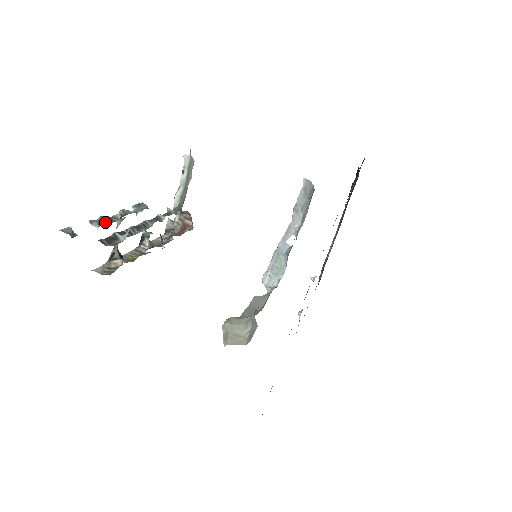
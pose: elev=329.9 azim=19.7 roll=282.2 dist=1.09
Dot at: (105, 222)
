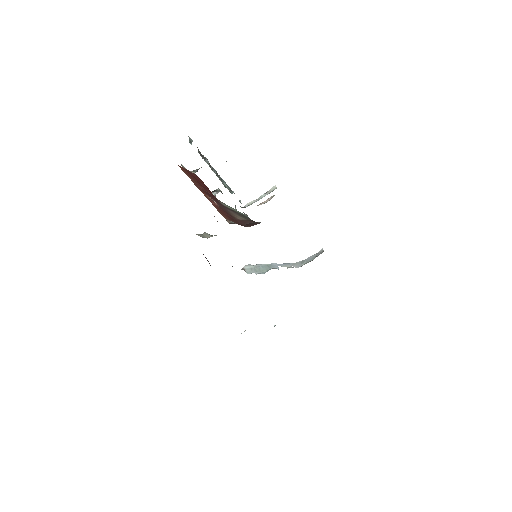
Dot at: occluded
